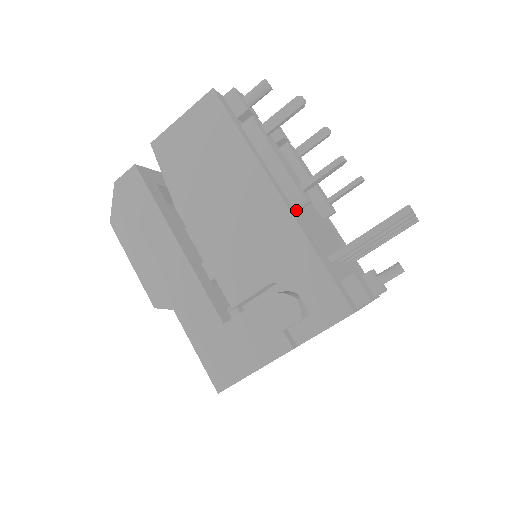
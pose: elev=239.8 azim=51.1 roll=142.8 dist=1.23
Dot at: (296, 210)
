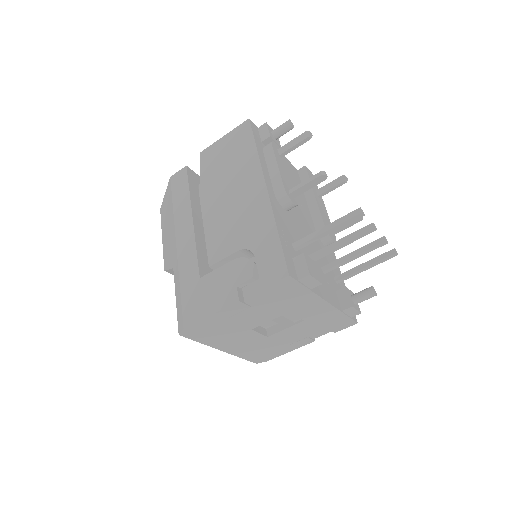
Dot at: (280, 206)
